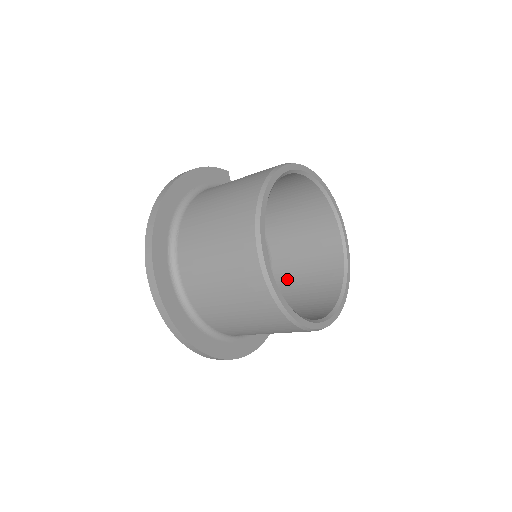
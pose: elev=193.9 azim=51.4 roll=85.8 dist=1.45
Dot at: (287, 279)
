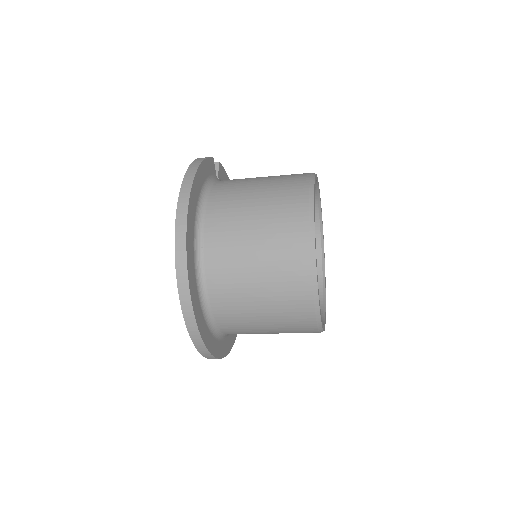
Dot at: occluded
